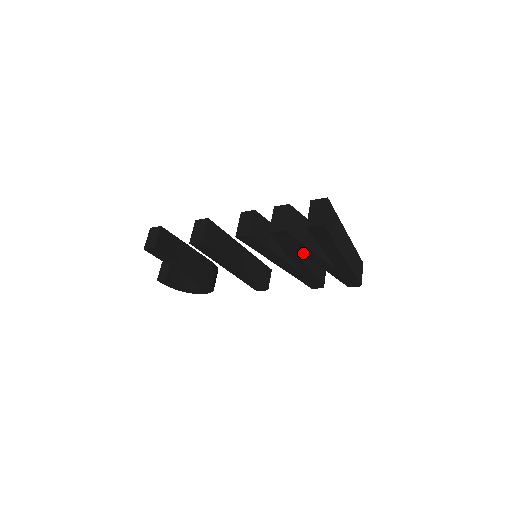
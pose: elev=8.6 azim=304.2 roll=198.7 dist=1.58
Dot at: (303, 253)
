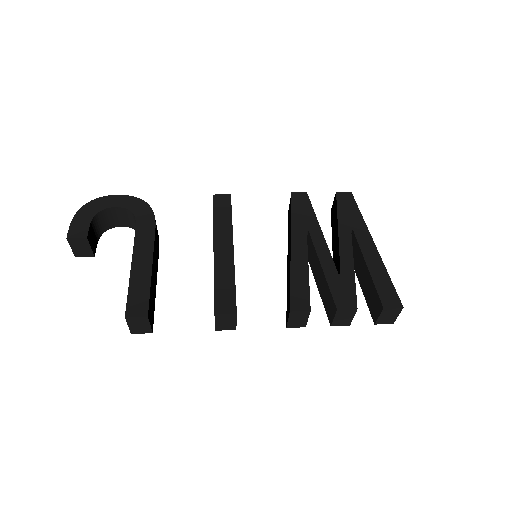
Dot at: occluded
